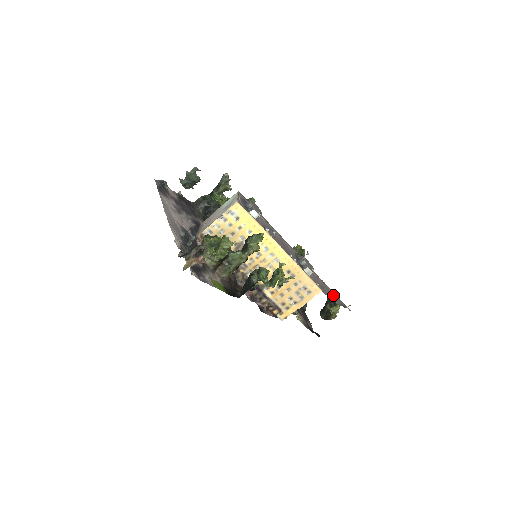
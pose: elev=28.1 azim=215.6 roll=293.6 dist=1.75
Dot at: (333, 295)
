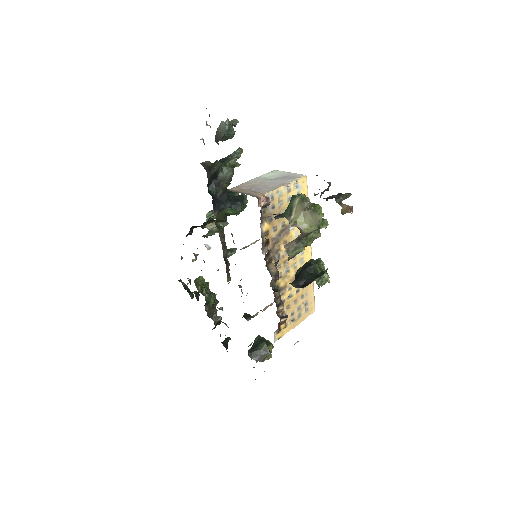
Dot at: occluded
